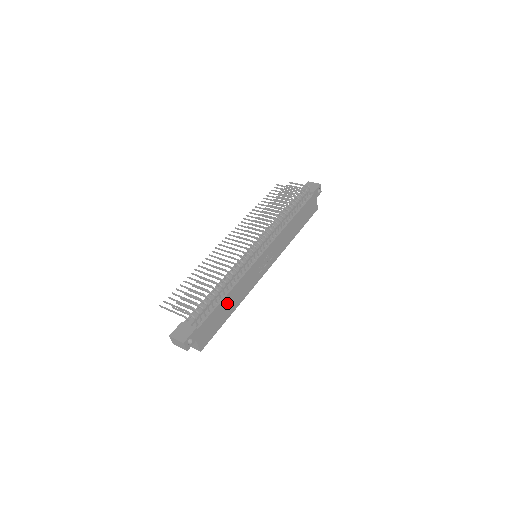
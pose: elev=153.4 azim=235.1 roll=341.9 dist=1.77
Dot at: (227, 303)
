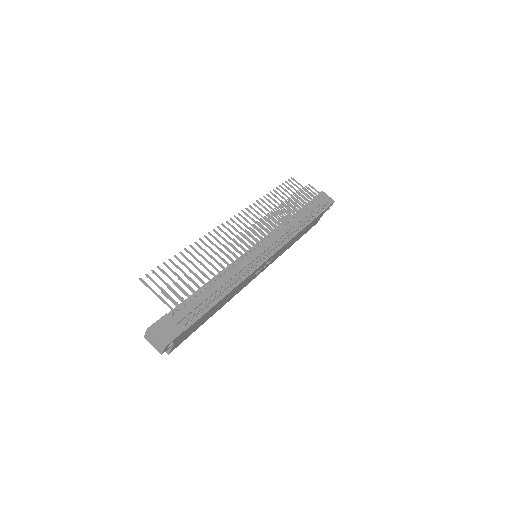
Dot at: (217, 305)
